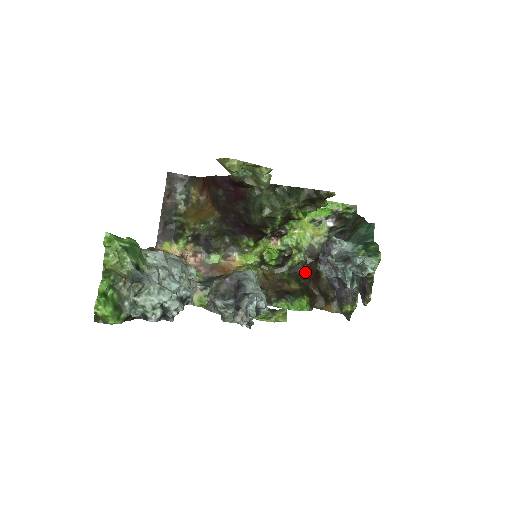
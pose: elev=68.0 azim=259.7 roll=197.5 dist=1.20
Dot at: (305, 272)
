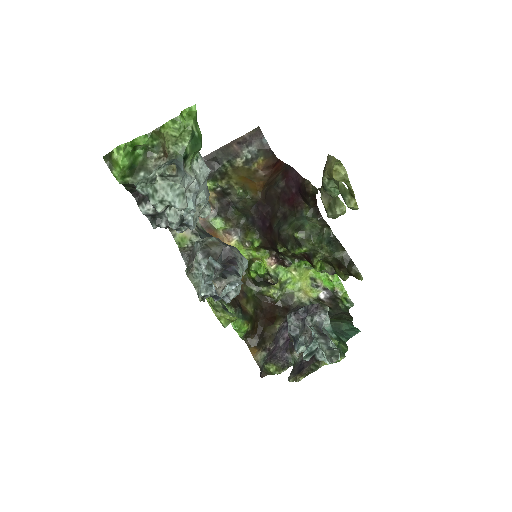
Dot at: (267, 307)
